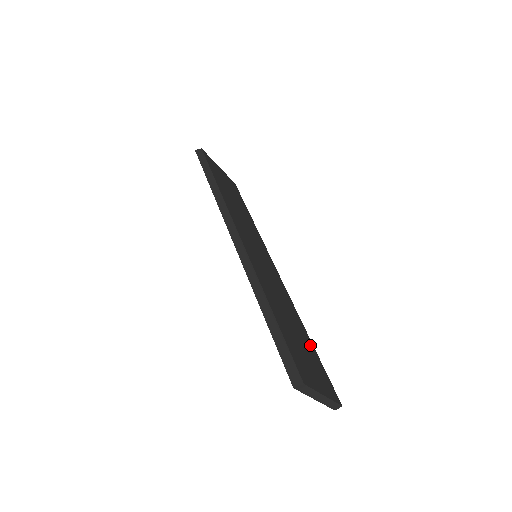
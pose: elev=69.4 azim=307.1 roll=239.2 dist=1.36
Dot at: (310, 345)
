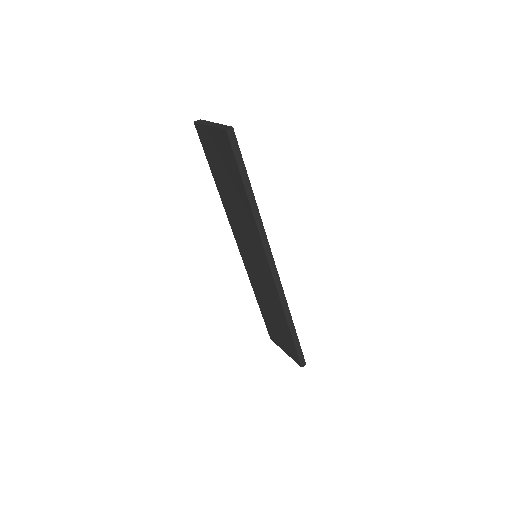
Dot at: occluded
